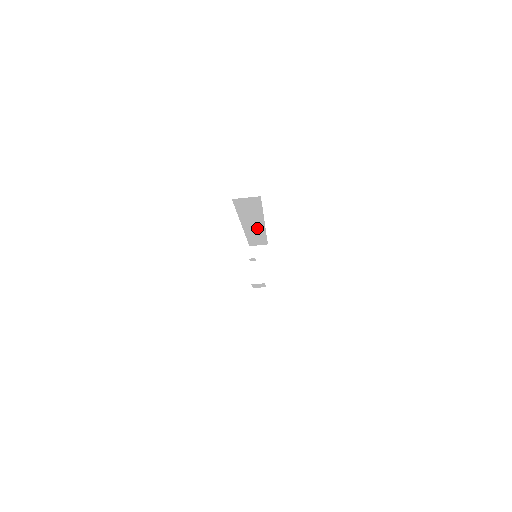
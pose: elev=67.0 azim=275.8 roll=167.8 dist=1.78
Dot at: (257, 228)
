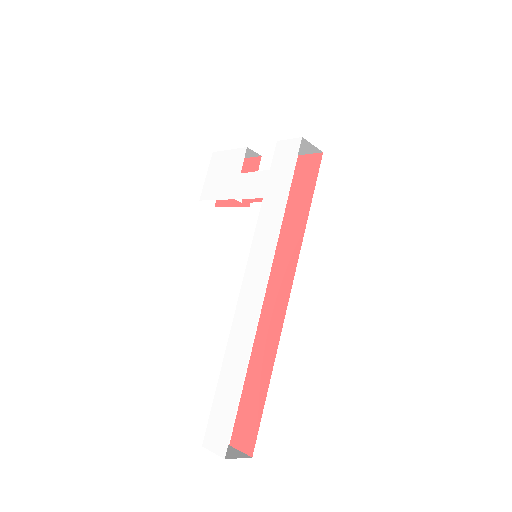
Dot at: occluded
